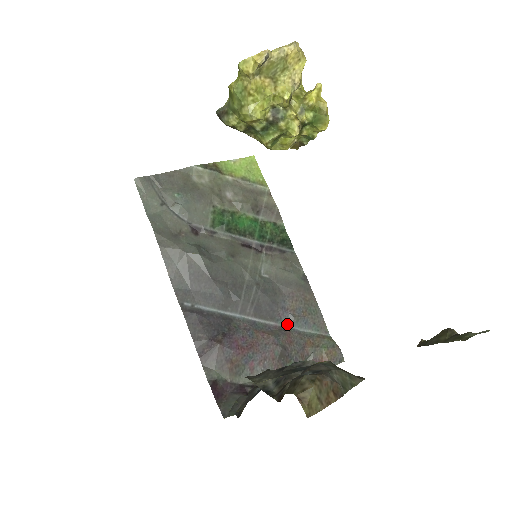
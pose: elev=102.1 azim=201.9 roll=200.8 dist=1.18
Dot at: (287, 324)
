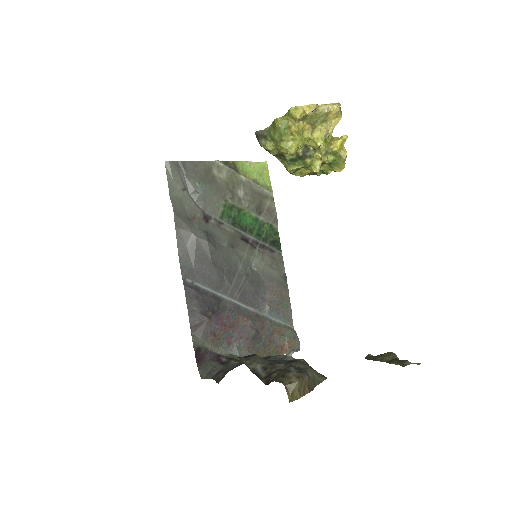
Dot at: (263, 312)
